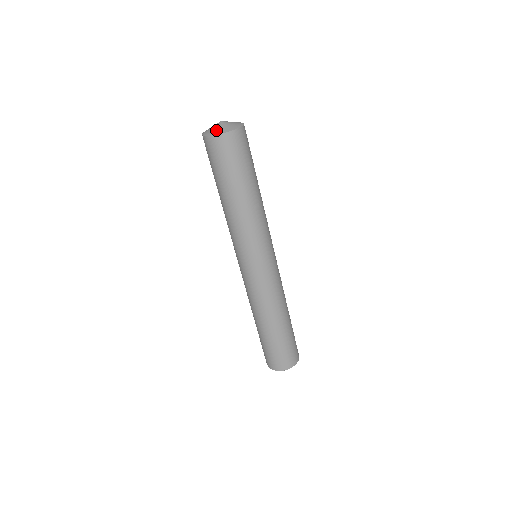
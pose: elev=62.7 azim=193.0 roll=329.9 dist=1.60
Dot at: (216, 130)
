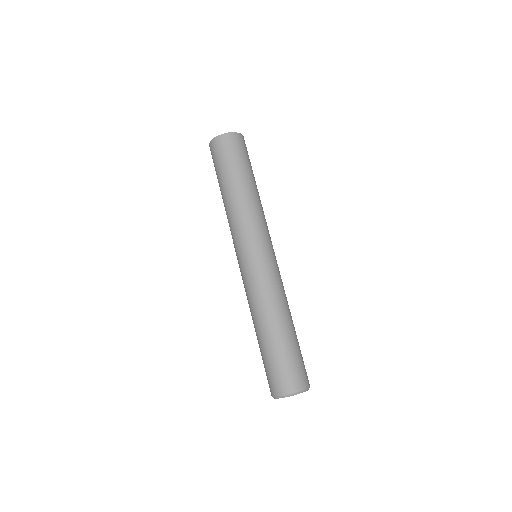
Dot at: occluded
